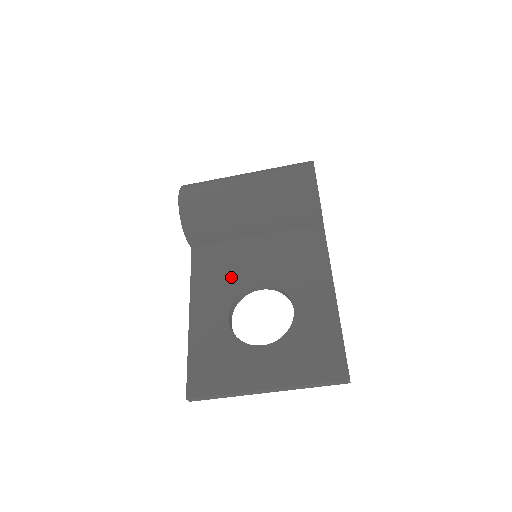
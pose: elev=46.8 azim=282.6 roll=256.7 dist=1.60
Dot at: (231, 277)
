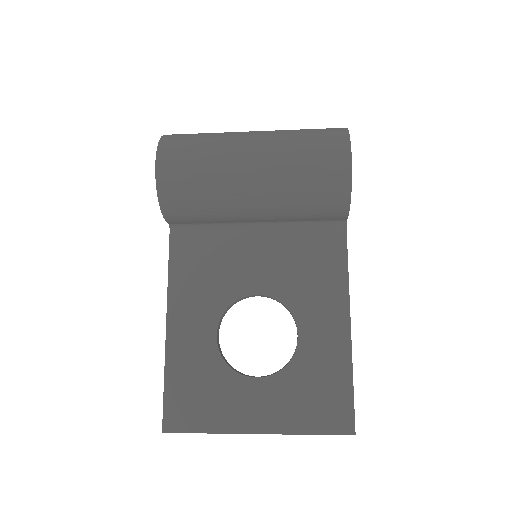
Dot at: (221, 277)
